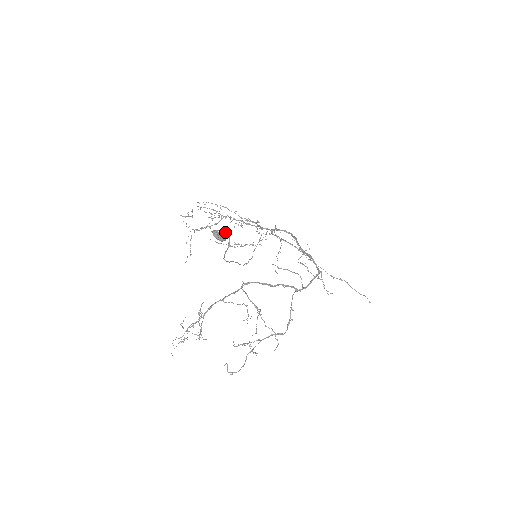
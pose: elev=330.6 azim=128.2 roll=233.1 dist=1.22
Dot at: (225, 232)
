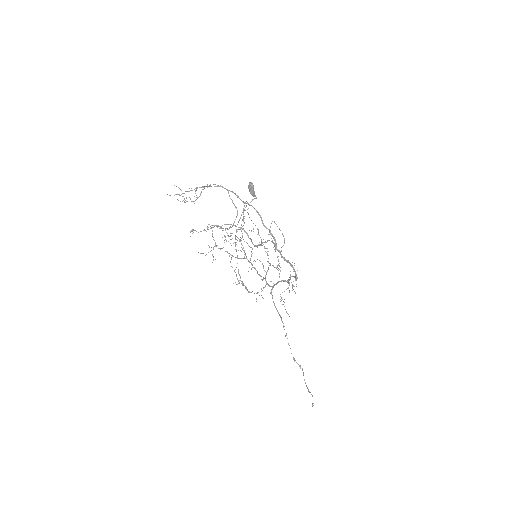
Dot at: (255, 196)
